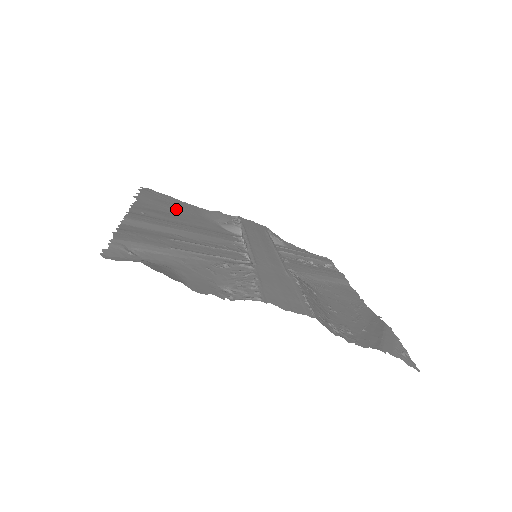
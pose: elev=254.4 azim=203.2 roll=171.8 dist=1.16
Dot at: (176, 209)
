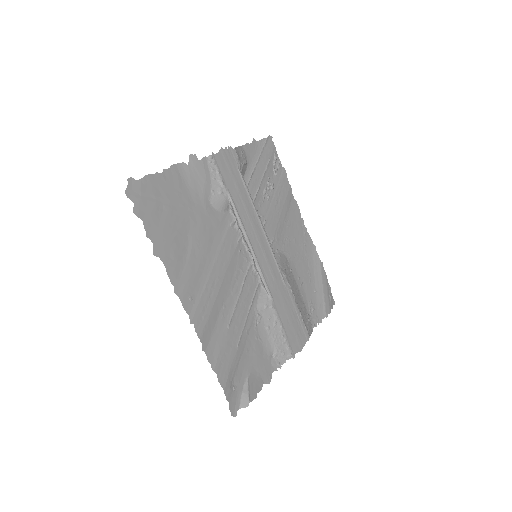
Dot at: (181, 224)
